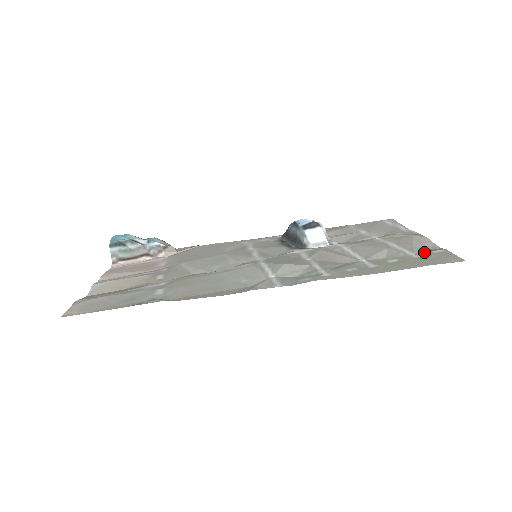
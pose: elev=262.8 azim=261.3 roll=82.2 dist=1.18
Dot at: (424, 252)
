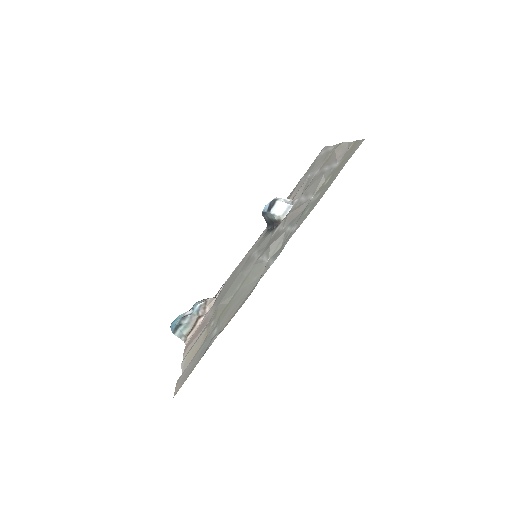
Dot at: (343, 156)
